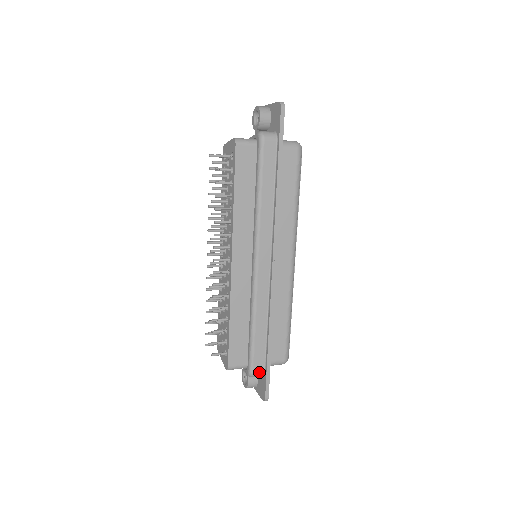
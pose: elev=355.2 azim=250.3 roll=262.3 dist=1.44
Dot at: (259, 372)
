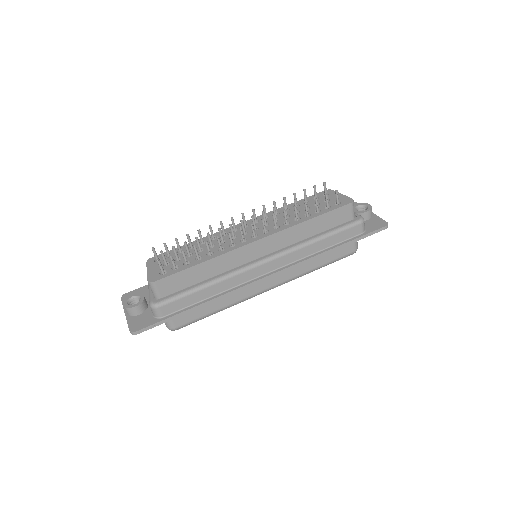
Dot at: (161, 312)
